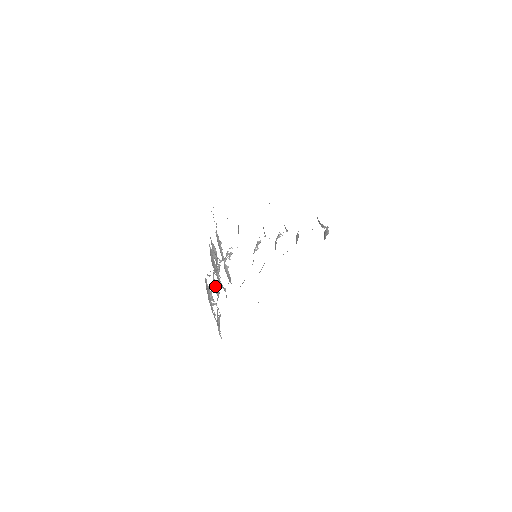
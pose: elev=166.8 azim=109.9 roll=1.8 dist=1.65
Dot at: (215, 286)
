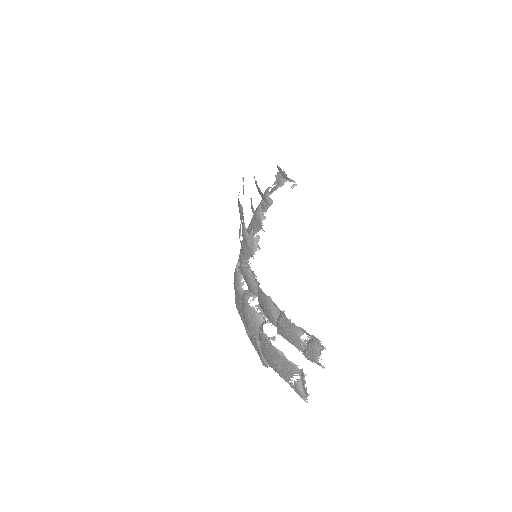
Dot at: (257, 332)
